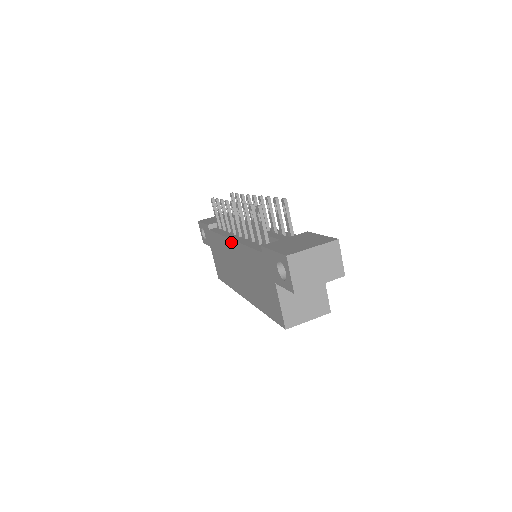
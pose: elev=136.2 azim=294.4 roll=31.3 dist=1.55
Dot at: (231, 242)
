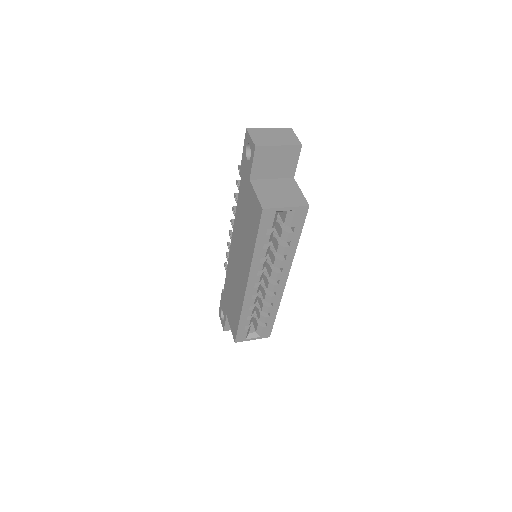
Dot at: (231, 244)
